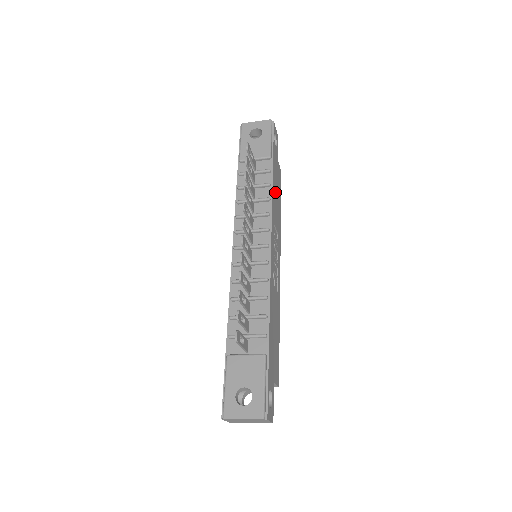
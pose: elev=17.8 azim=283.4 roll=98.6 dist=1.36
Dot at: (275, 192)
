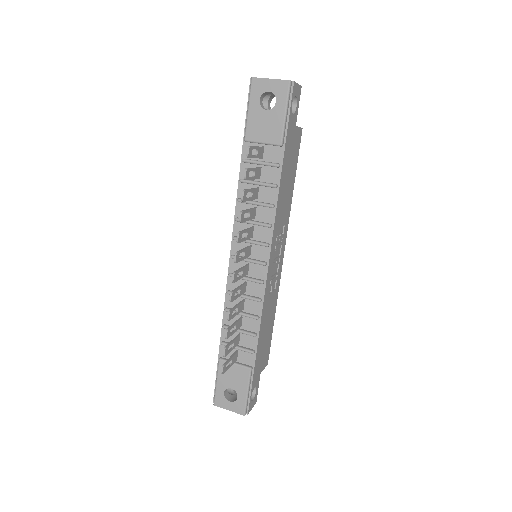
Dot at: (284, 183)
